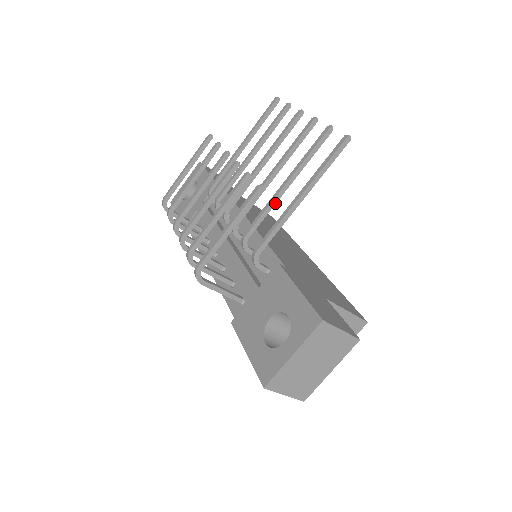
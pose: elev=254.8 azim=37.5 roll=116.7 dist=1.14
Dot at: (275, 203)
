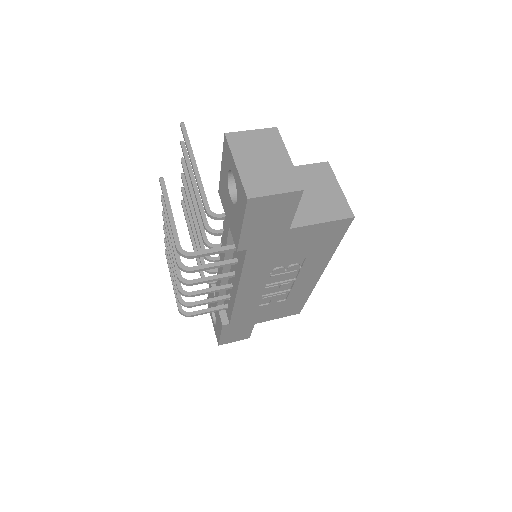
Dot at: (199, 195)
